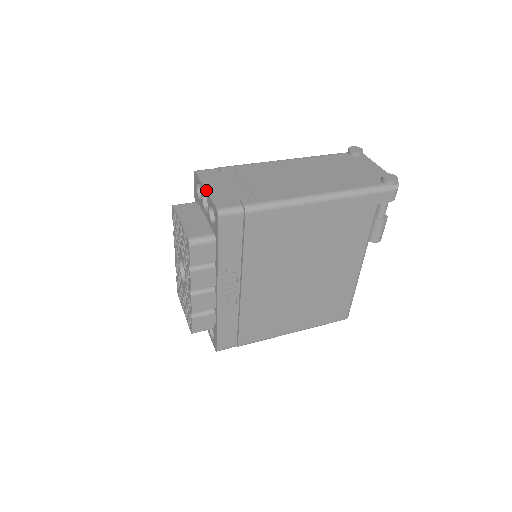
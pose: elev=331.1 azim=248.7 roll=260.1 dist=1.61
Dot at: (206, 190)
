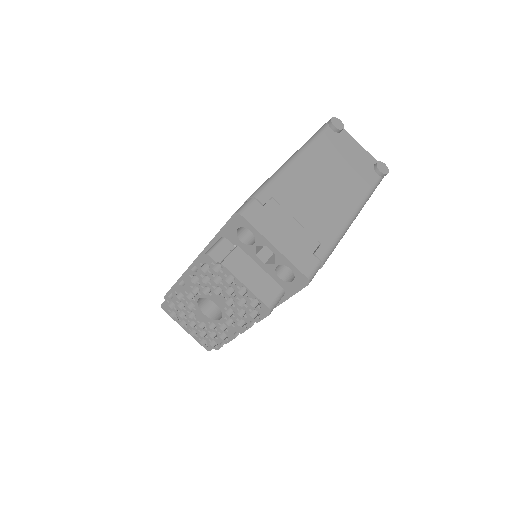
Dot at: (277, 249)
